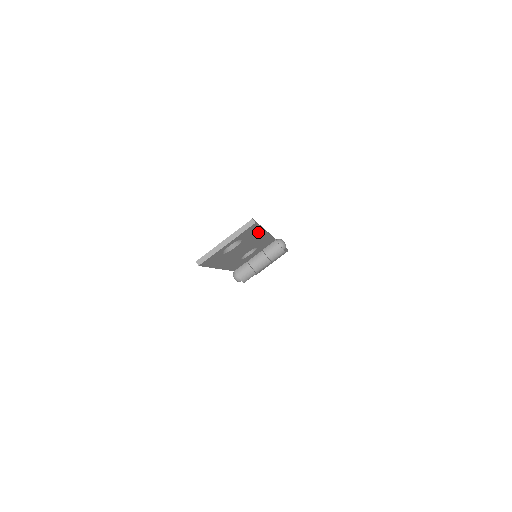
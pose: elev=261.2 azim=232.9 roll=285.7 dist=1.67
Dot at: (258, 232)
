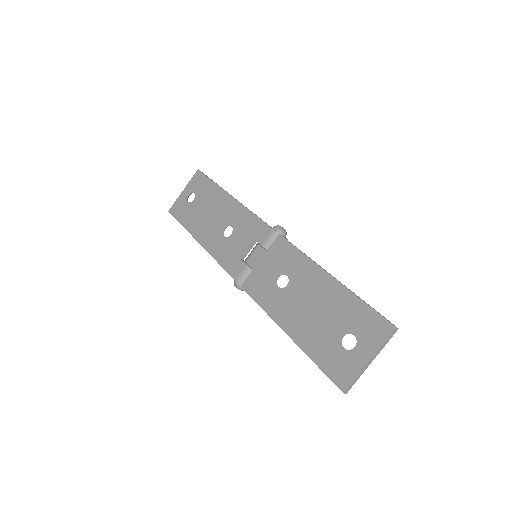
Dot at: (353, 301)
